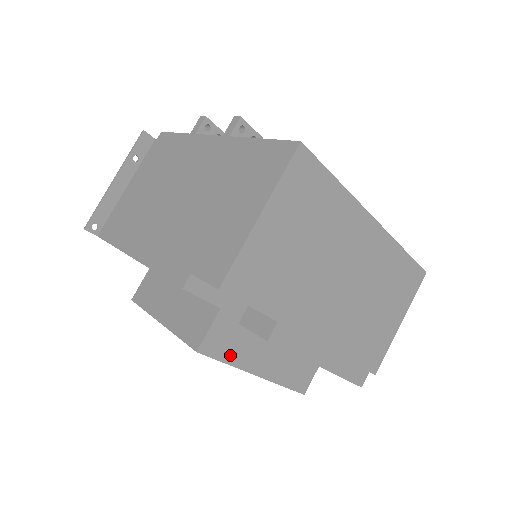
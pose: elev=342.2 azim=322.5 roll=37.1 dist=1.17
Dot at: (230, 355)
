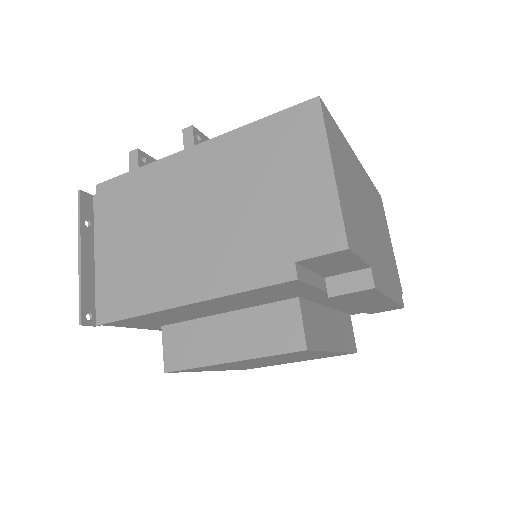
Dot at: (320, 341)
